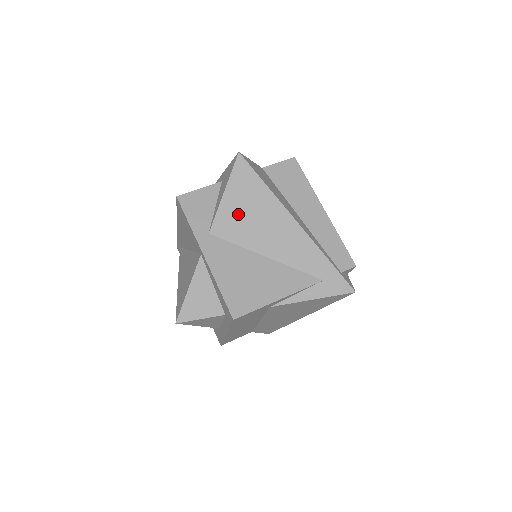
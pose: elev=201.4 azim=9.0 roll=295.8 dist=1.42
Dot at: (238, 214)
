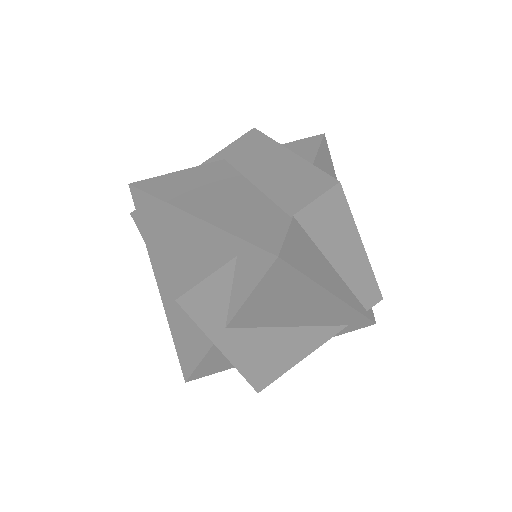
Dot at: (266, 307)
